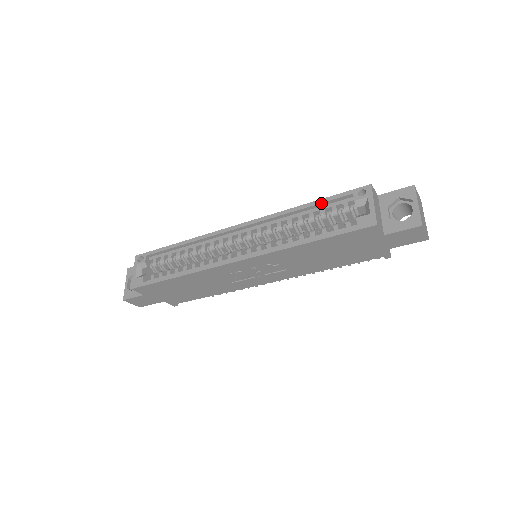
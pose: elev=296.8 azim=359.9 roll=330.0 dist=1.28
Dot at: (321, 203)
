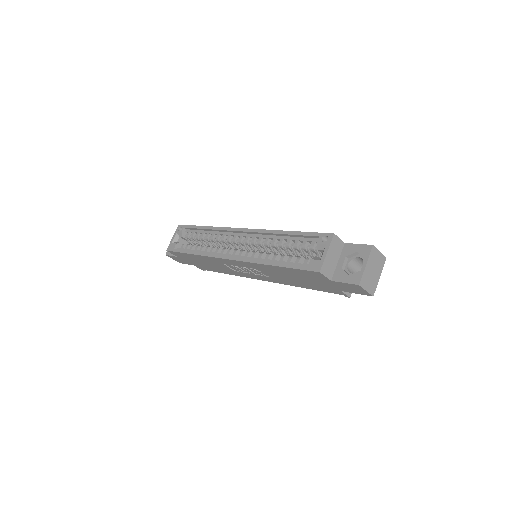
Dot at: (297, 235)
